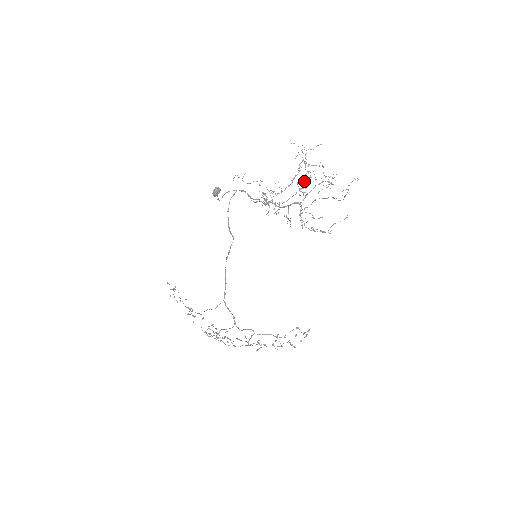
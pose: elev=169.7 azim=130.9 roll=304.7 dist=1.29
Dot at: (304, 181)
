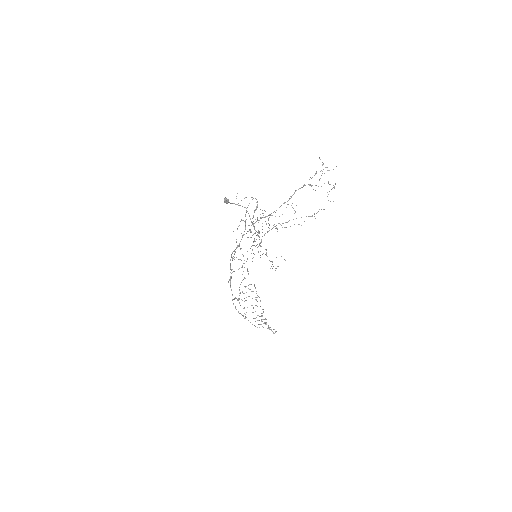
Dot at: occluded
